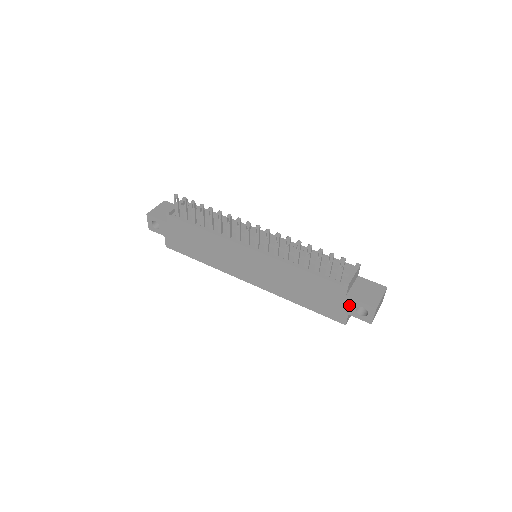
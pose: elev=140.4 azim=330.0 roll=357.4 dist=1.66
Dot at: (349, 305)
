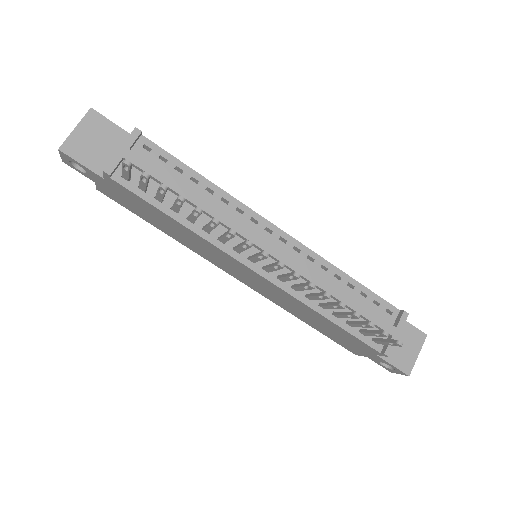
Dot at: (374, 357)
